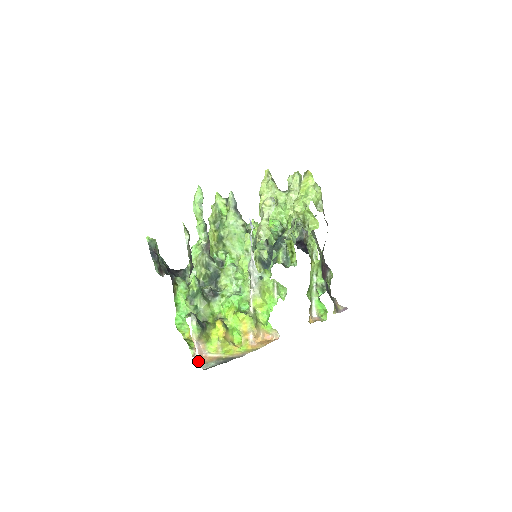
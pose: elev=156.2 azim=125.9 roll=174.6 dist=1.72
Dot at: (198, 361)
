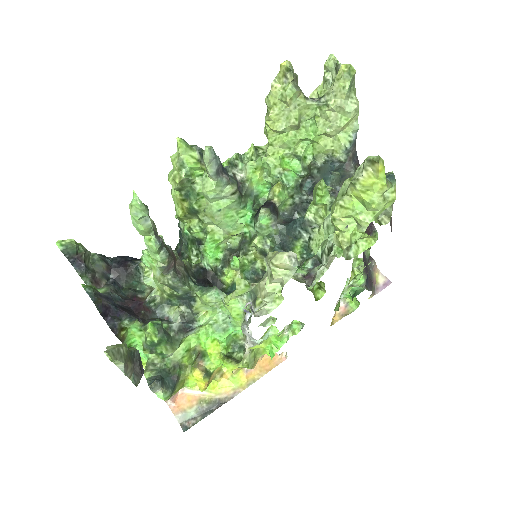
Dot at: (172, 407)
